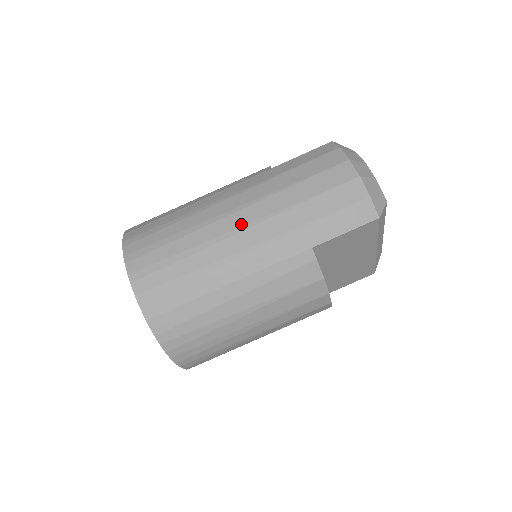
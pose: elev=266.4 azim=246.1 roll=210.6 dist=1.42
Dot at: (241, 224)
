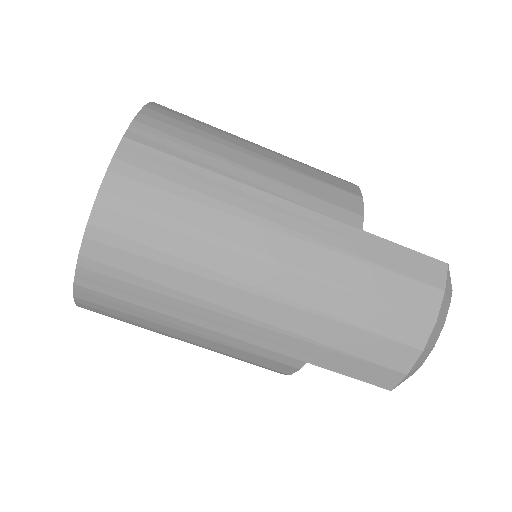
Dot at: (266, 287)
